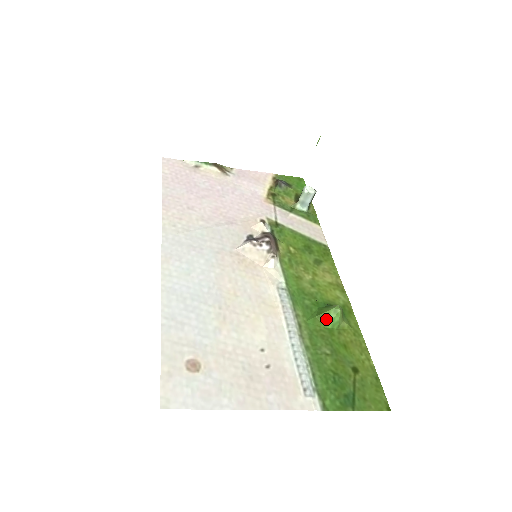
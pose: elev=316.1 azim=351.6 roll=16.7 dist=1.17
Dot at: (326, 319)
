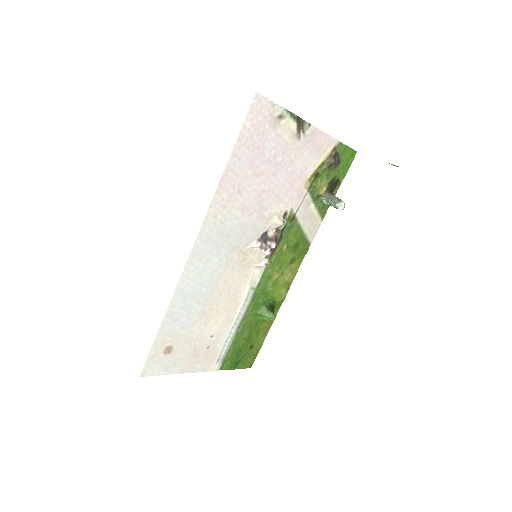
Dot at: (261, 318)
